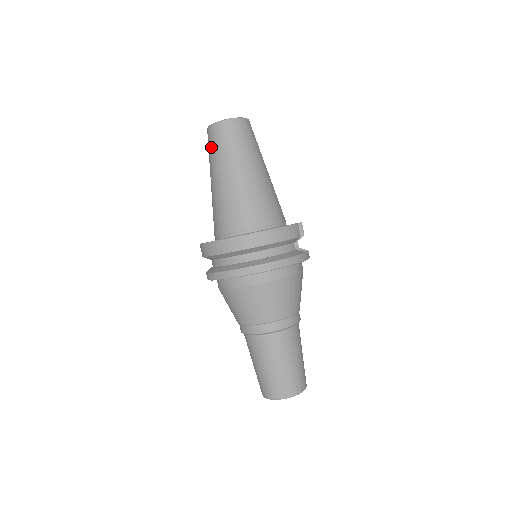
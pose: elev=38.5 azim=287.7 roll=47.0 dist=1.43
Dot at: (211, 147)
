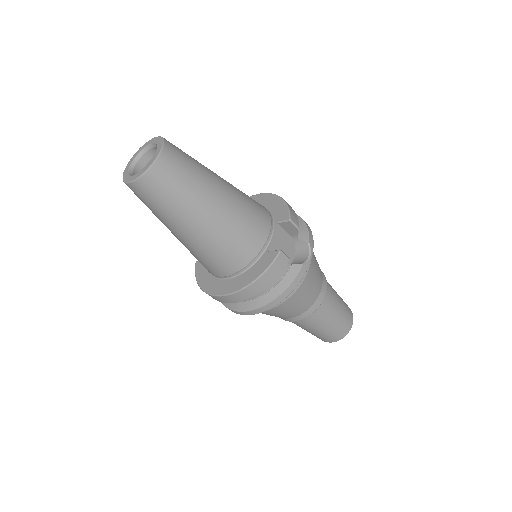
Dot at: occluded
